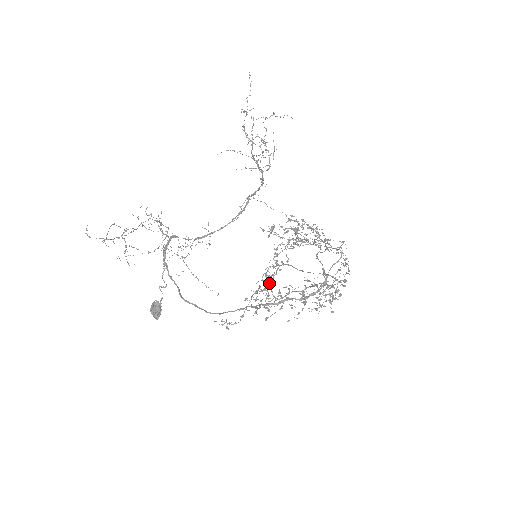
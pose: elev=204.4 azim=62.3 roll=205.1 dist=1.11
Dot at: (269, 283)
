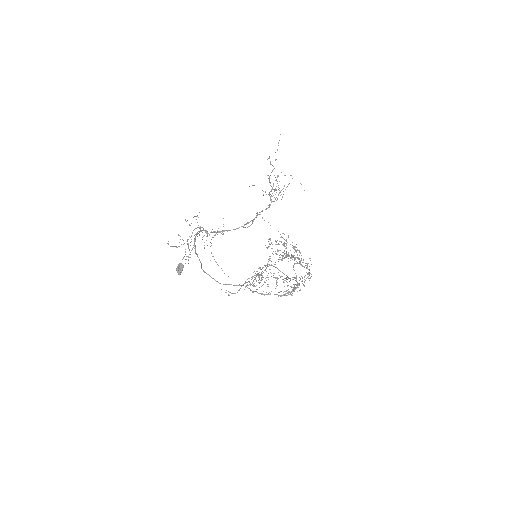
Dot at: (260, 274)
